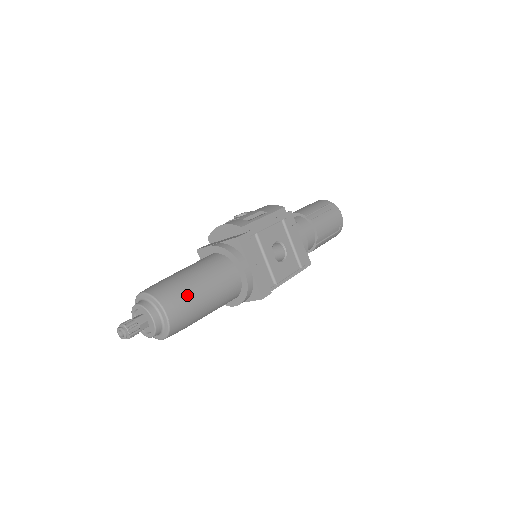
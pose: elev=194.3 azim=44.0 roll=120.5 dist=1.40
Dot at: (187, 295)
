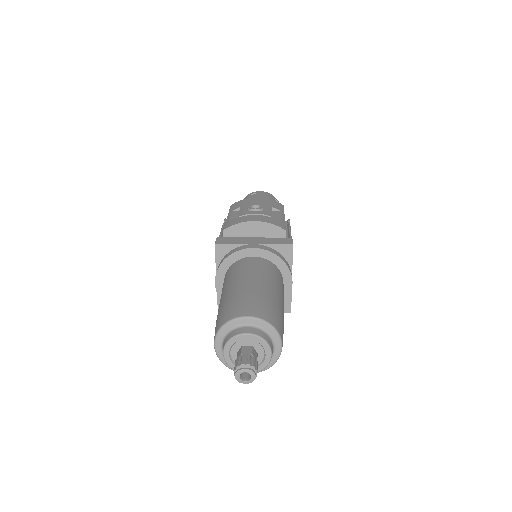
Dot at: (283, 318)
